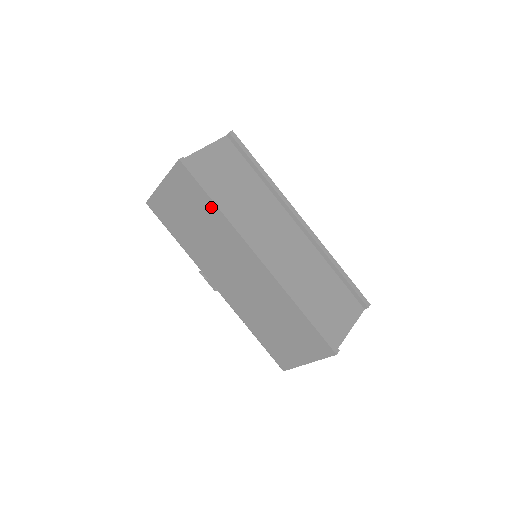
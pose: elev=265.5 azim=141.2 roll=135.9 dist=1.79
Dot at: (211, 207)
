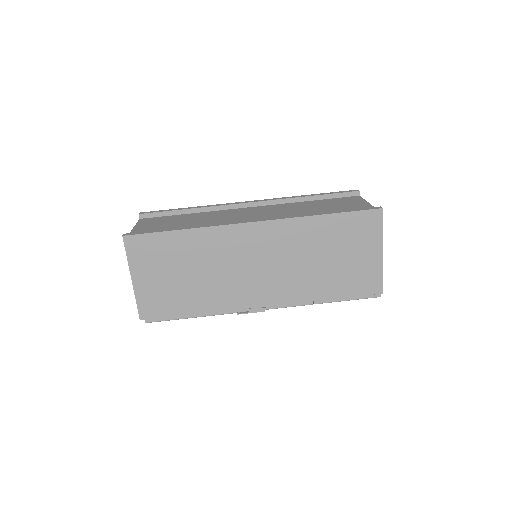
Dot at: (182, 237)
